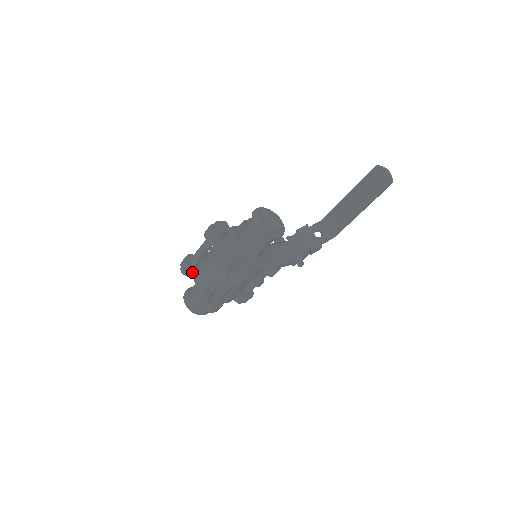
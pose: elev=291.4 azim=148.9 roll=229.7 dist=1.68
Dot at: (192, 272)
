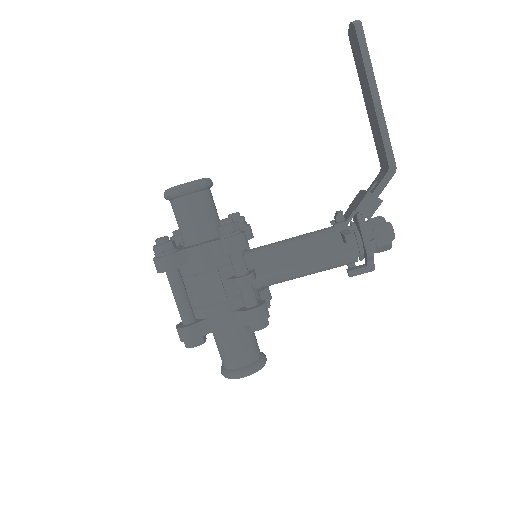
Dot at: occluded
